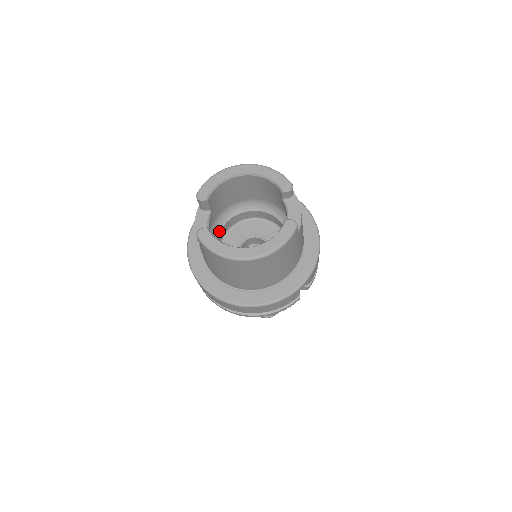
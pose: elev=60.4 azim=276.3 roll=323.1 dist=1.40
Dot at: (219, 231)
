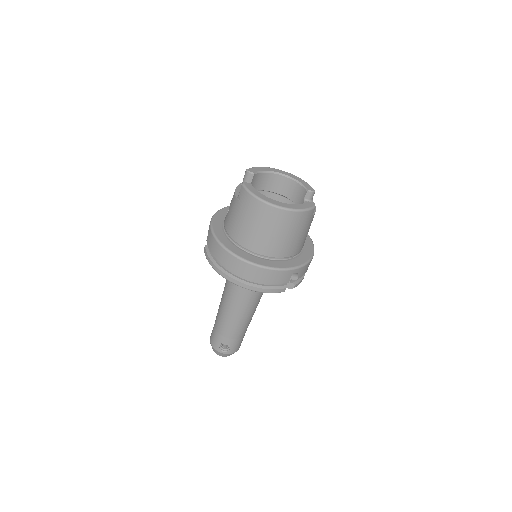
Dot at: occluded
